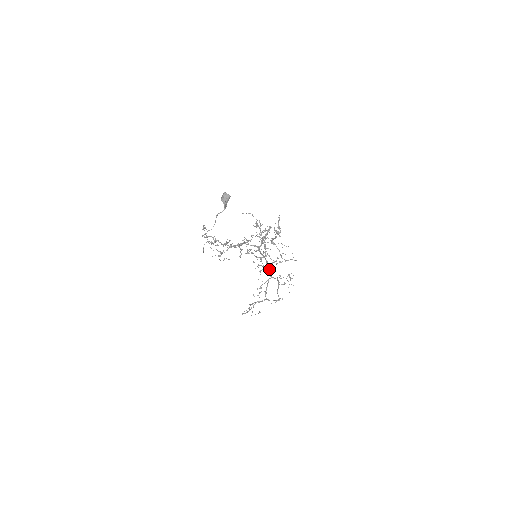
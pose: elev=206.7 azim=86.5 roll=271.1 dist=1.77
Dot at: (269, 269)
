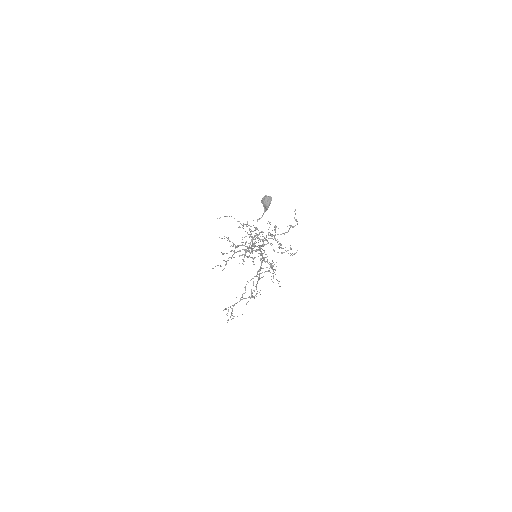
Dot at: occluded
